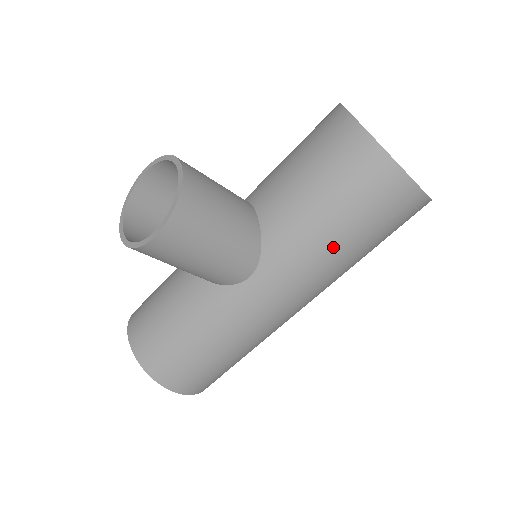
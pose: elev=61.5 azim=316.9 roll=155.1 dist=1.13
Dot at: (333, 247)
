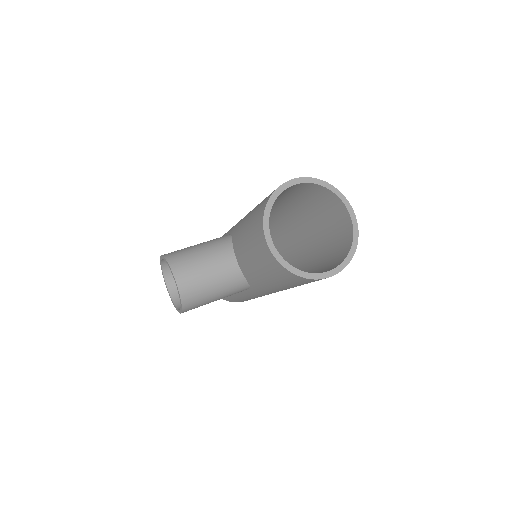
Dot at: occluded
